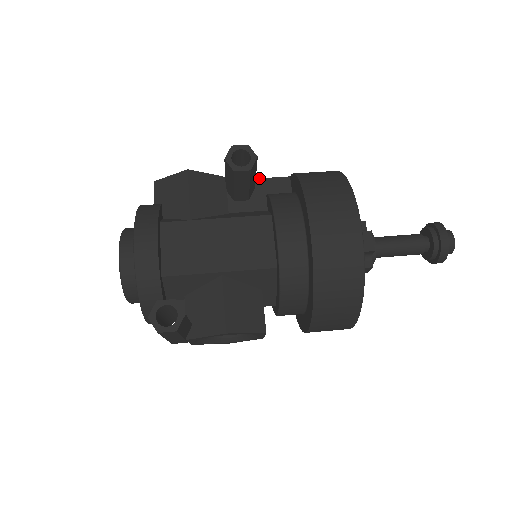
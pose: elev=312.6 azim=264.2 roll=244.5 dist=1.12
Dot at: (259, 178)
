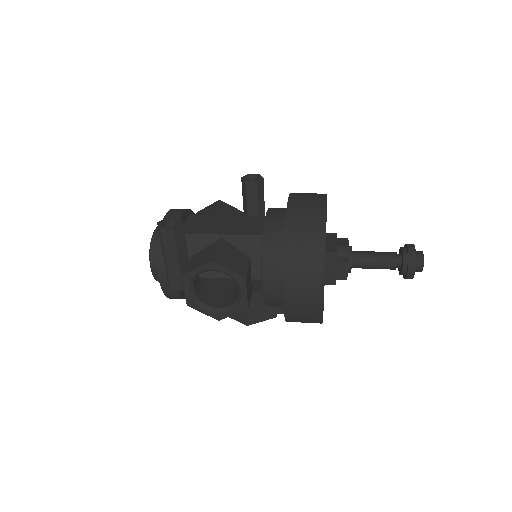
Dot at: occluded
